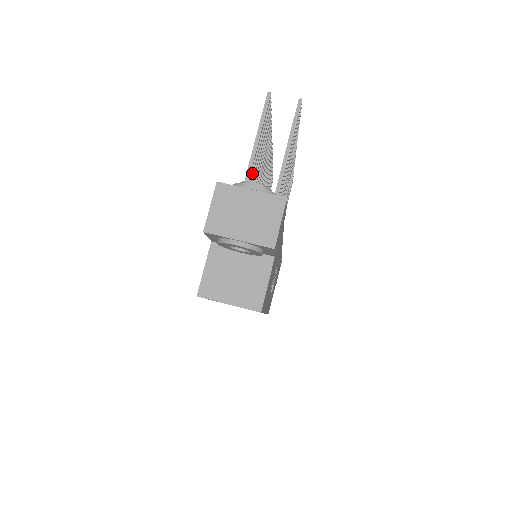
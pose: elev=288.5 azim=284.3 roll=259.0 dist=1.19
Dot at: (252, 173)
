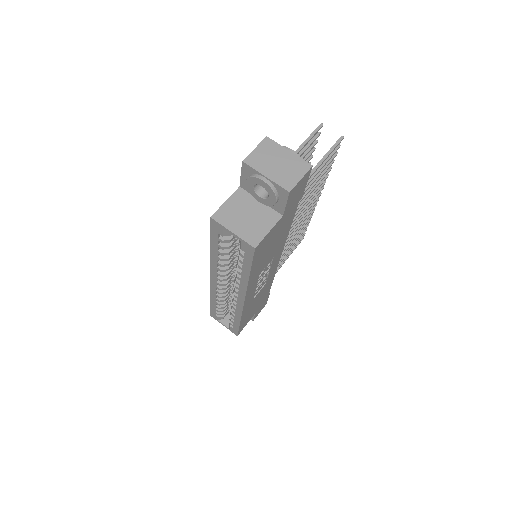
Dot at: occluded
